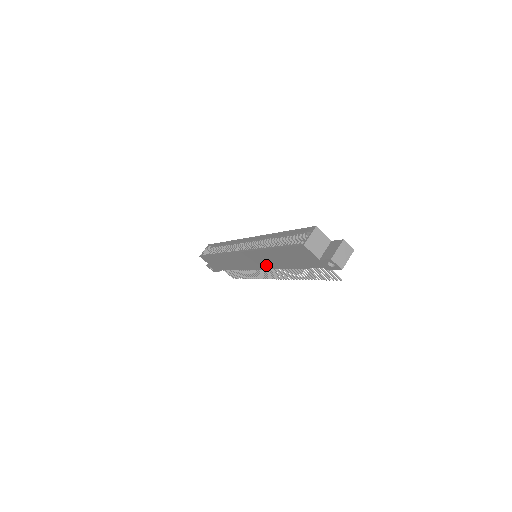
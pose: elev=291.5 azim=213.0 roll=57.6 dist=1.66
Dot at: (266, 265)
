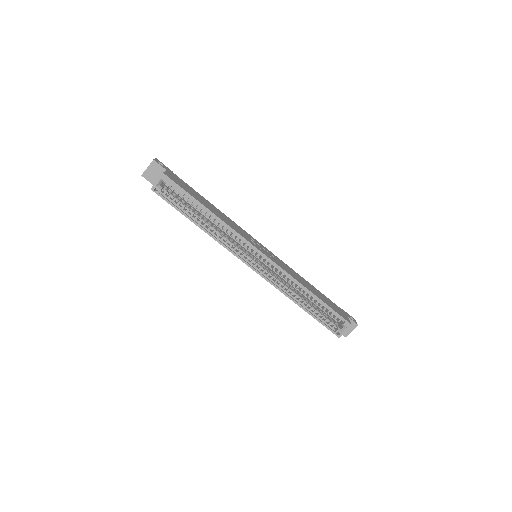
Dot at: occluded
